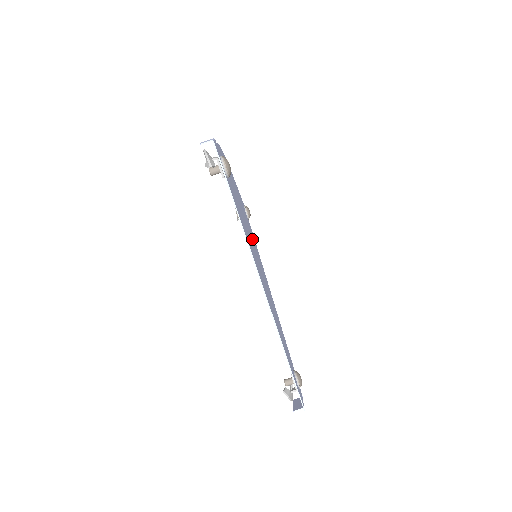
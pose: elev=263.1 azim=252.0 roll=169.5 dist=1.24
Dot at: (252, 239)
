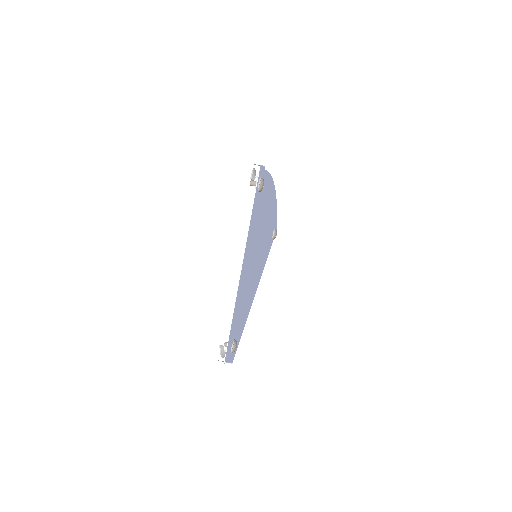
Dot at: (262, 247)
